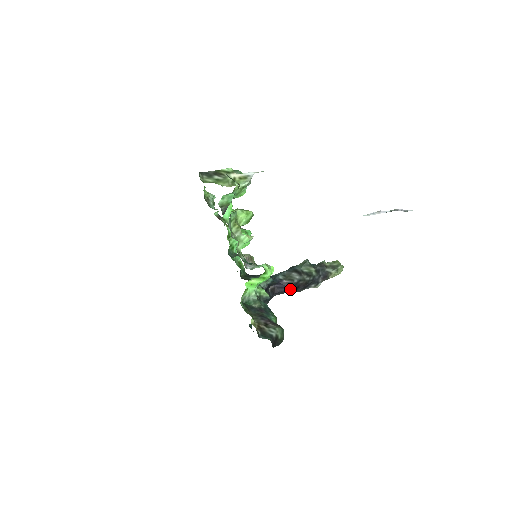
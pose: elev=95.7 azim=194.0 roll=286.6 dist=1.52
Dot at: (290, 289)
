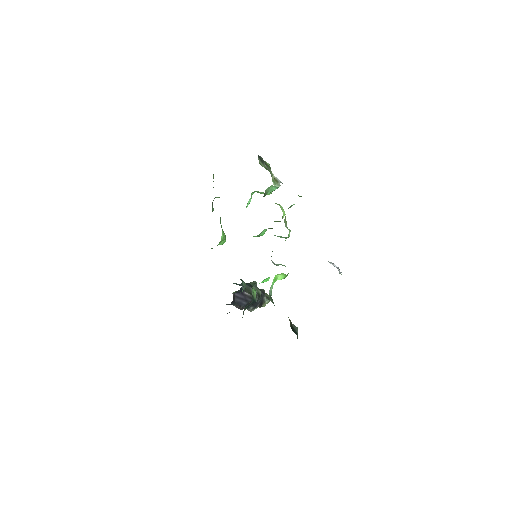
Dot at: (246, 302)
